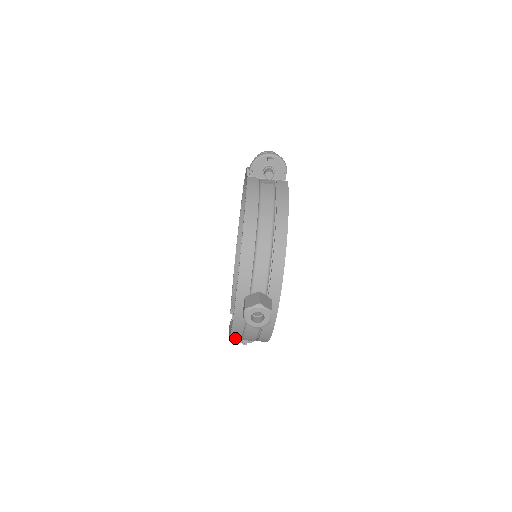
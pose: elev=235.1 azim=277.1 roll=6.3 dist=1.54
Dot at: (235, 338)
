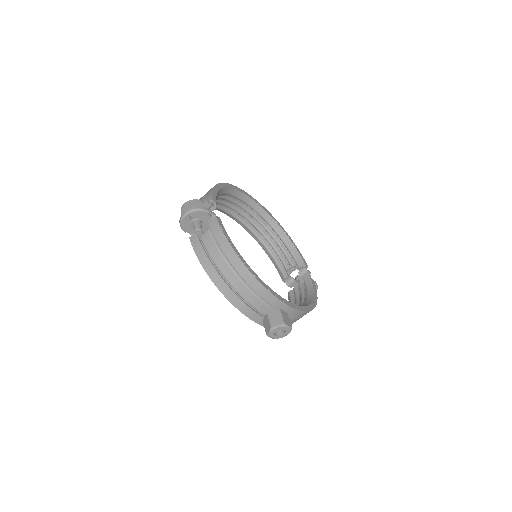
Dot at: occluded
